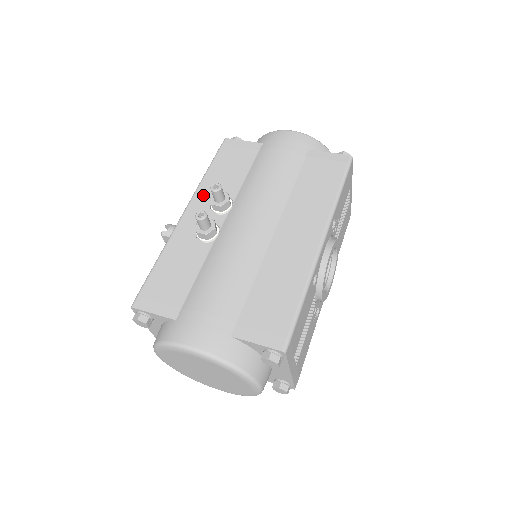
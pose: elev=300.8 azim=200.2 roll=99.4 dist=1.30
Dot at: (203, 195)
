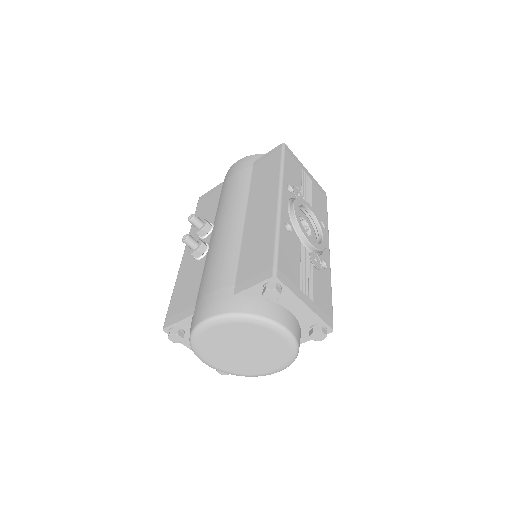
Dot at: (193, 235)
